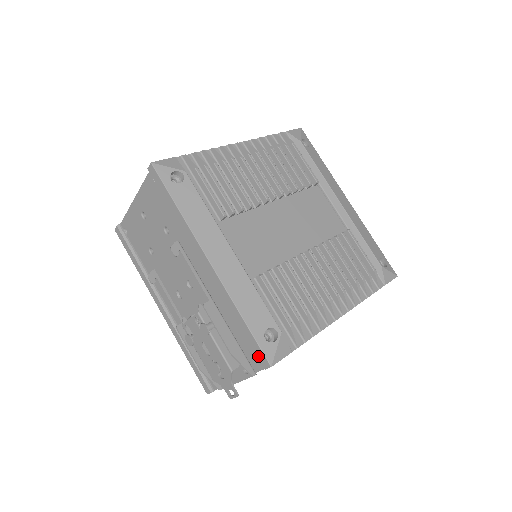
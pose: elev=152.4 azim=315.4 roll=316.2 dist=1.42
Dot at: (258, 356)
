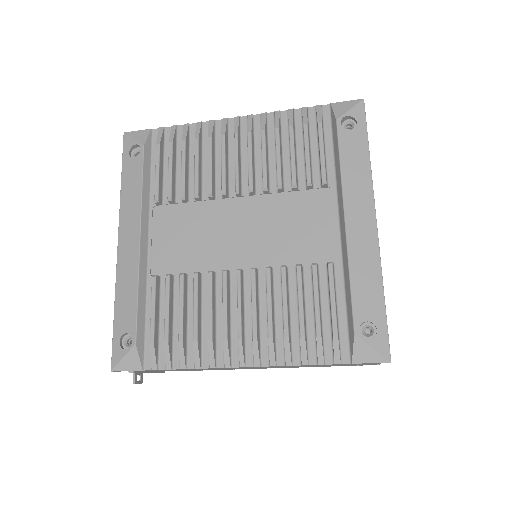
Dot at: occluded
